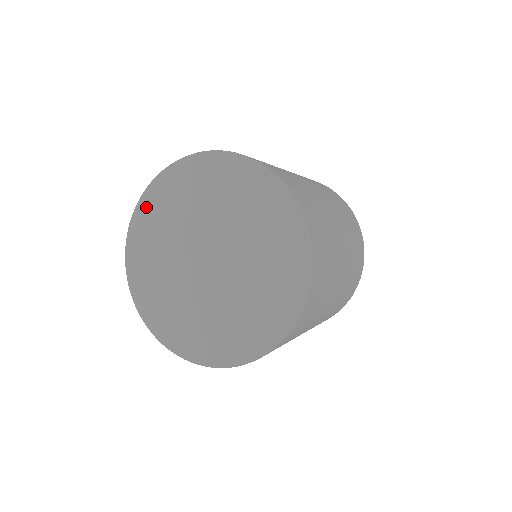
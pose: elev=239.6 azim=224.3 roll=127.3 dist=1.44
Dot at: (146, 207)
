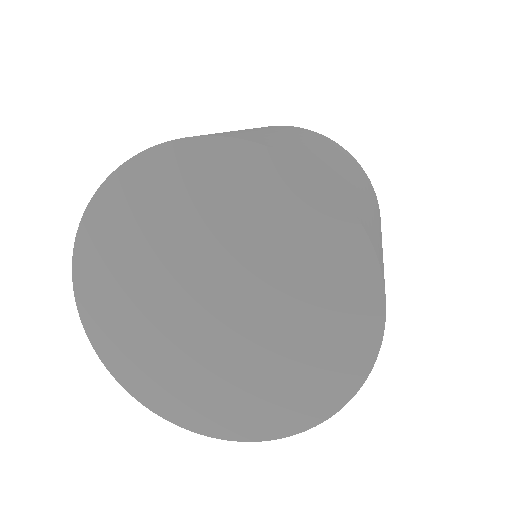
Dot at: (94, 235)
